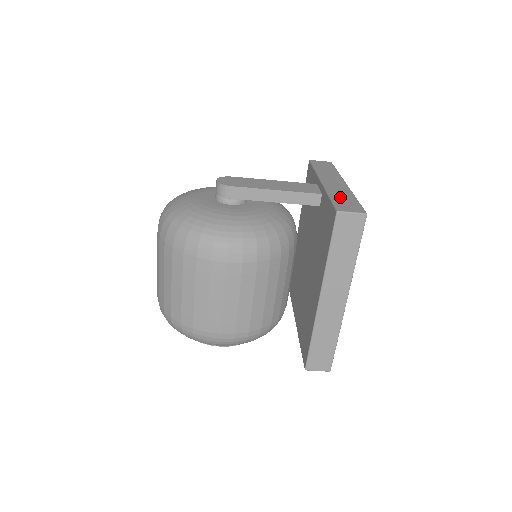
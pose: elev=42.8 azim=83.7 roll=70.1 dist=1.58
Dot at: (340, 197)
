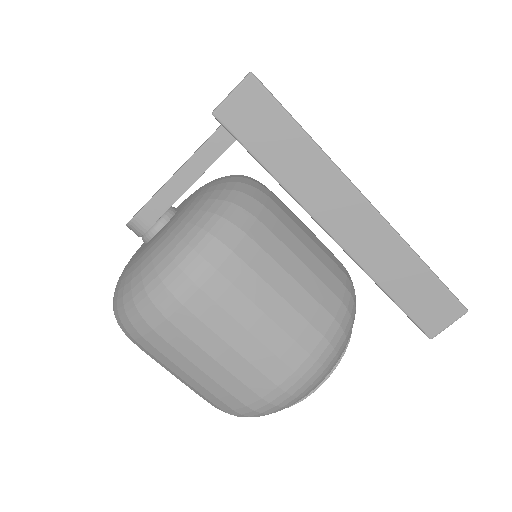
Dot at: occluded
